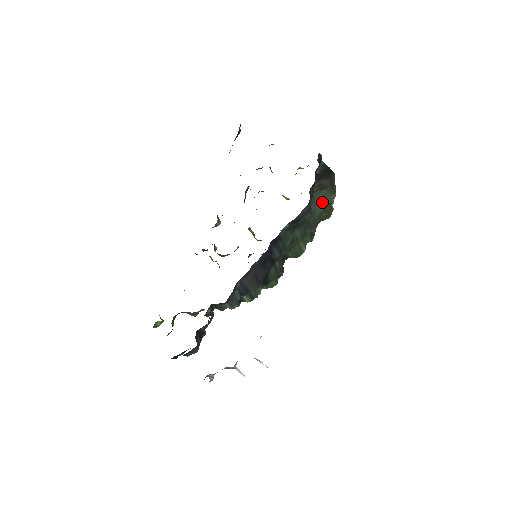
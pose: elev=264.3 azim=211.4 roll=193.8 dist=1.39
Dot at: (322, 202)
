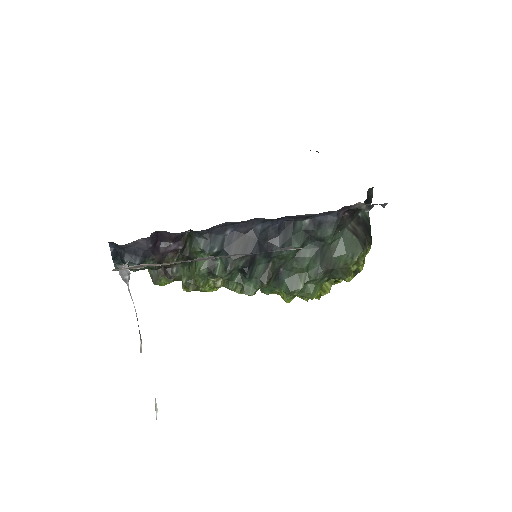
Dot at: (347, 246)
